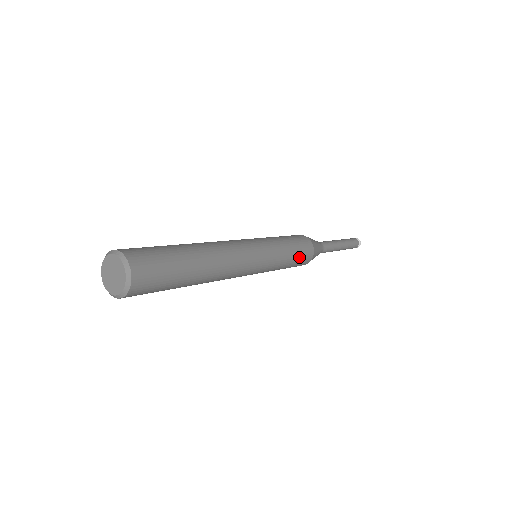
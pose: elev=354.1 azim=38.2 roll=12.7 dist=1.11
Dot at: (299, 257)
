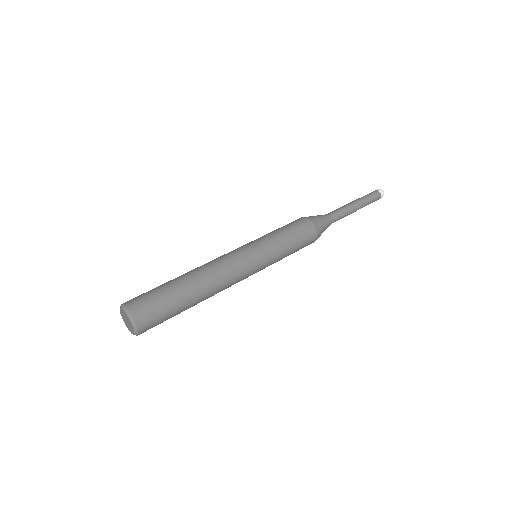
Dot at: occluded
